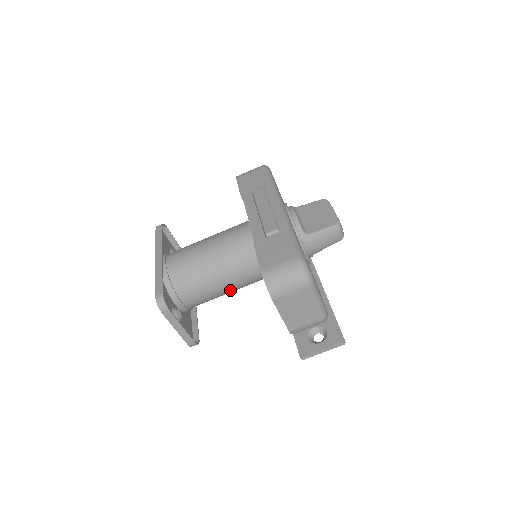
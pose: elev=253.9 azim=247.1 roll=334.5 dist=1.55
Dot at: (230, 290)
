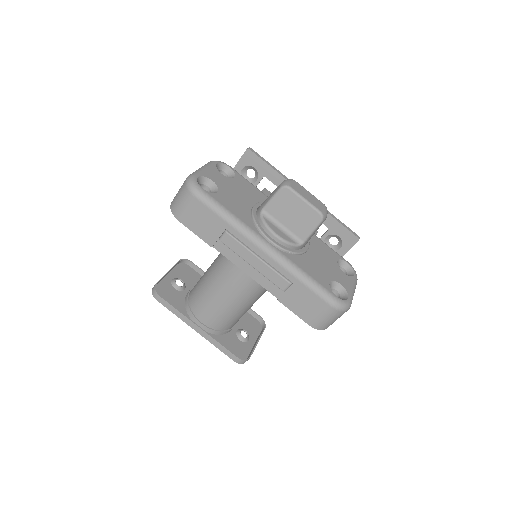
Dot at: occluded
